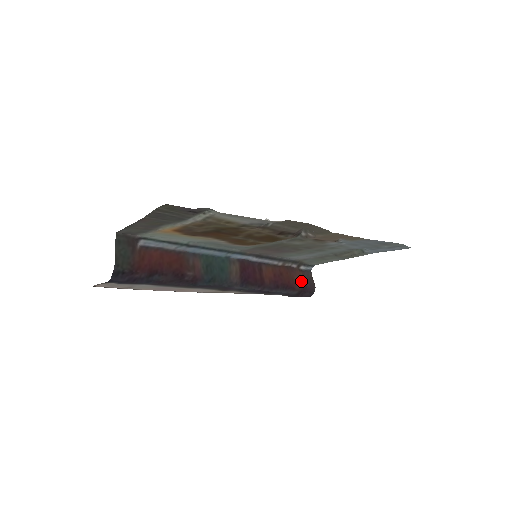
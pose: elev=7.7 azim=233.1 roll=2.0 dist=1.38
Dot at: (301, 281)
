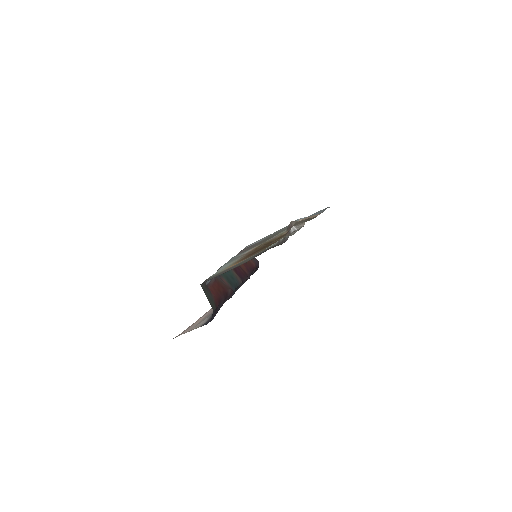
Dot at: (253, 261)
